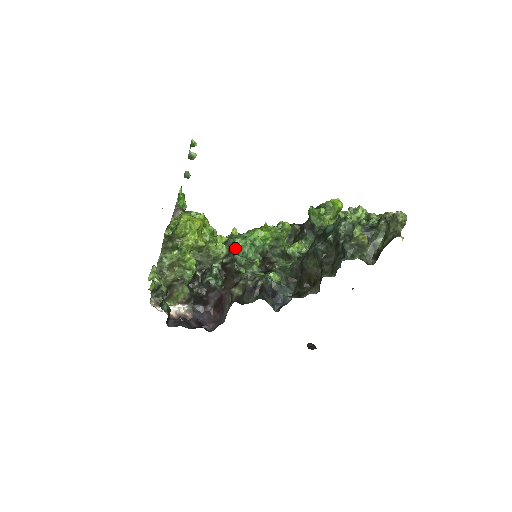
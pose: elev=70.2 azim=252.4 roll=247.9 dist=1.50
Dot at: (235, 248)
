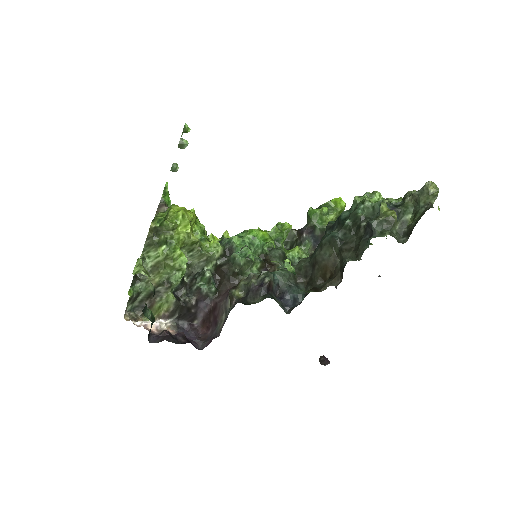
Dot at: (232, 247)
